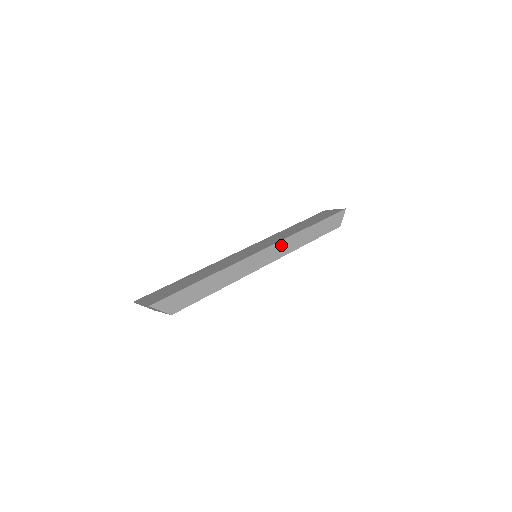
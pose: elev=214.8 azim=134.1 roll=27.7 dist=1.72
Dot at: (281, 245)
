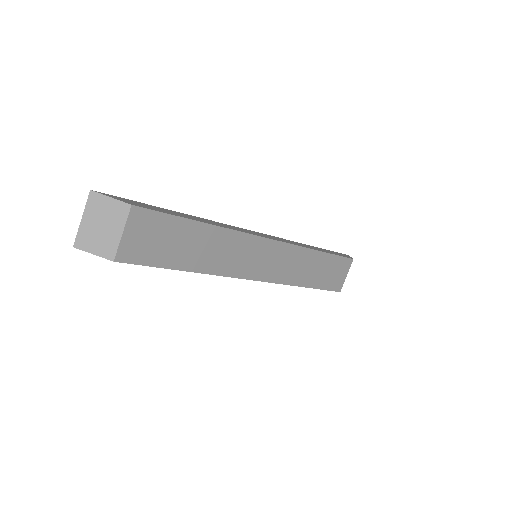
Dot at: (280, 239)
